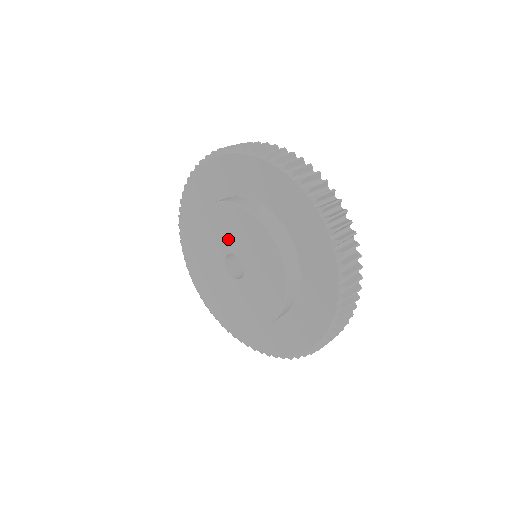
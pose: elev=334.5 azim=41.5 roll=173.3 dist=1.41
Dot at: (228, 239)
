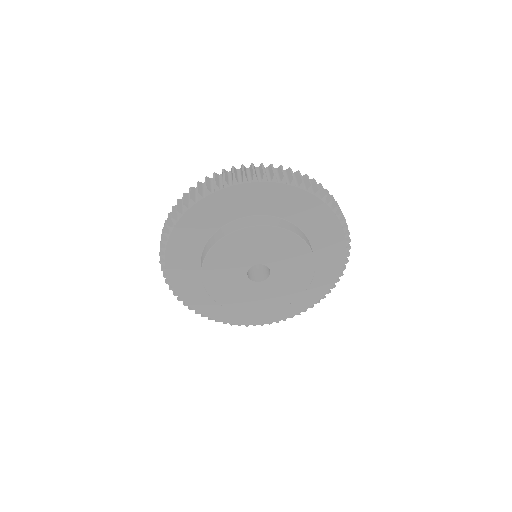
Dot at: (268, 254)
